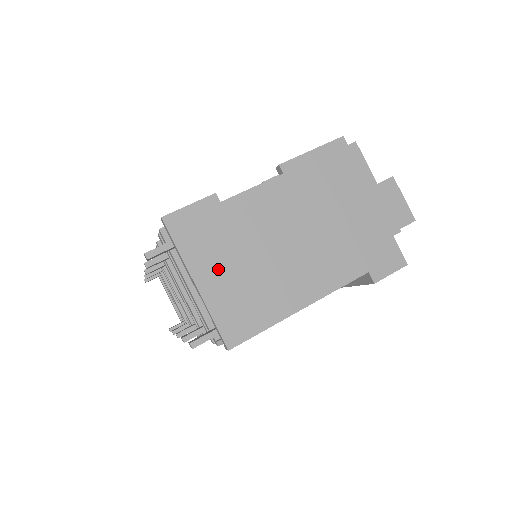
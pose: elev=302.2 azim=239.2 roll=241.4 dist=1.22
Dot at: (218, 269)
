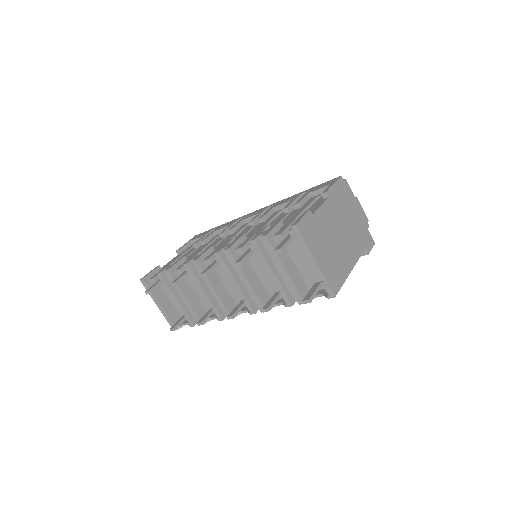
Dot at: (321, 252)
